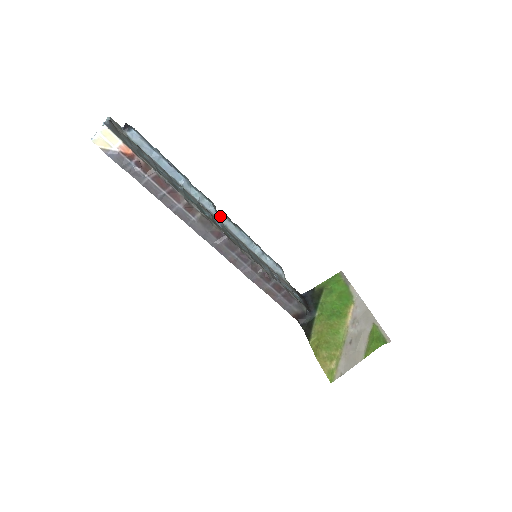
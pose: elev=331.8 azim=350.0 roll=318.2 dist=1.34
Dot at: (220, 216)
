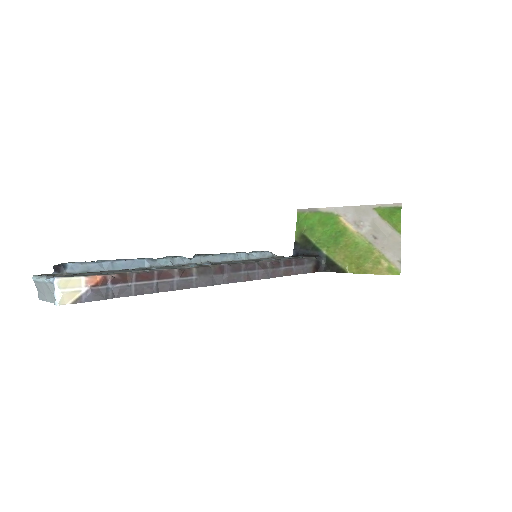
Dot at: (197, 259)
